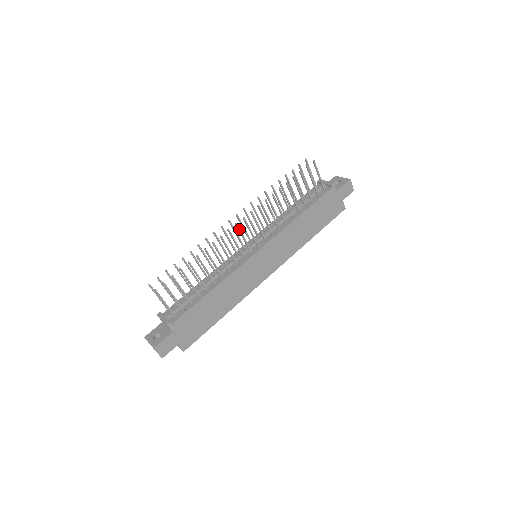
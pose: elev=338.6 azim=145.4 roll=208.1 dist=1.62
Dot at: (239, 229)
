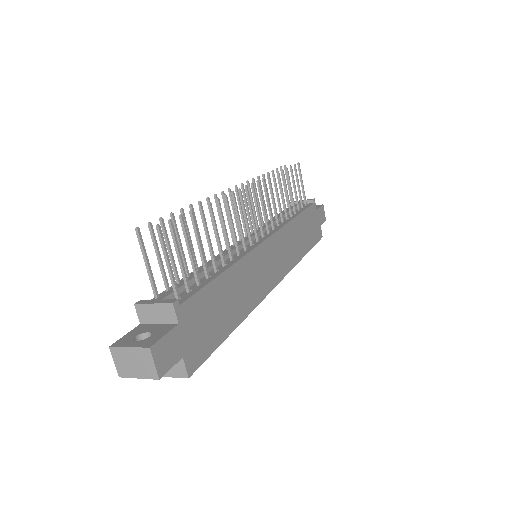
Dot at: (249, 196)
